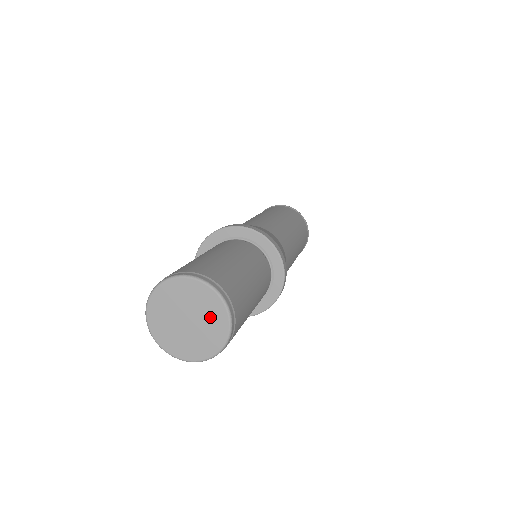
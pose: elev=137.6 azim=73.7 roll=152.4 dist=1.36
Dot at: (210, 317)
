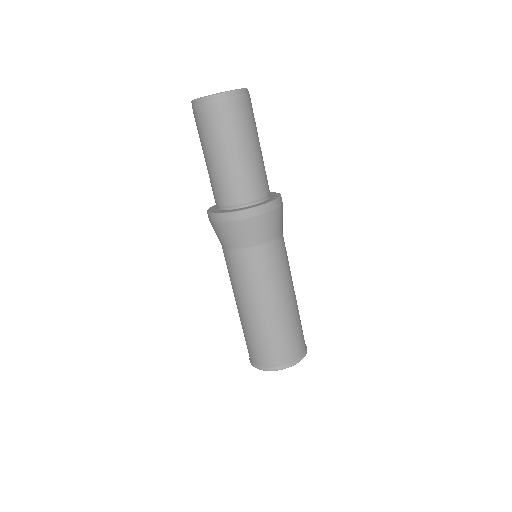
Dot at: occluded
